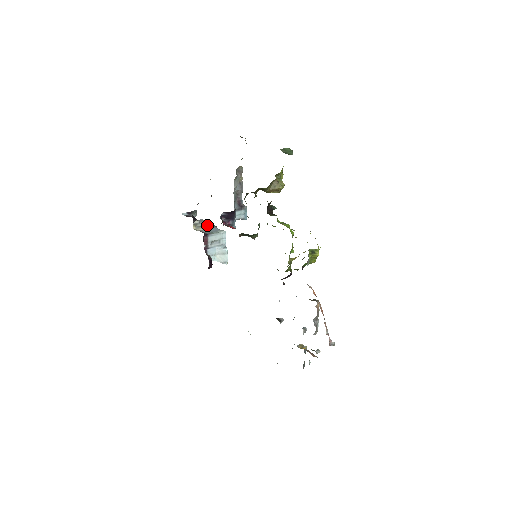
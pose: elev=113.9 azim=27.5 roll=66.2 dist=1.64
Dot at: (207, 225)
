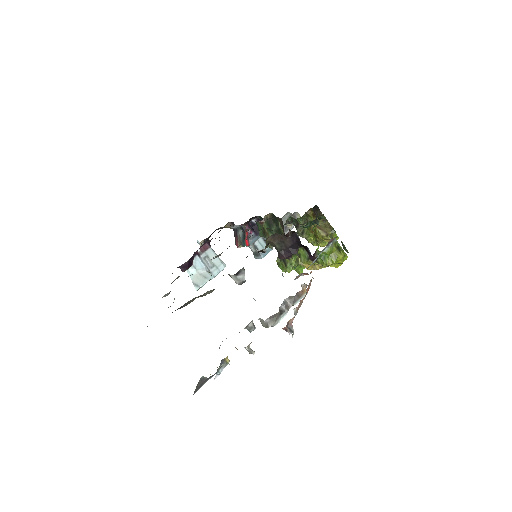
Dot at: occluded
